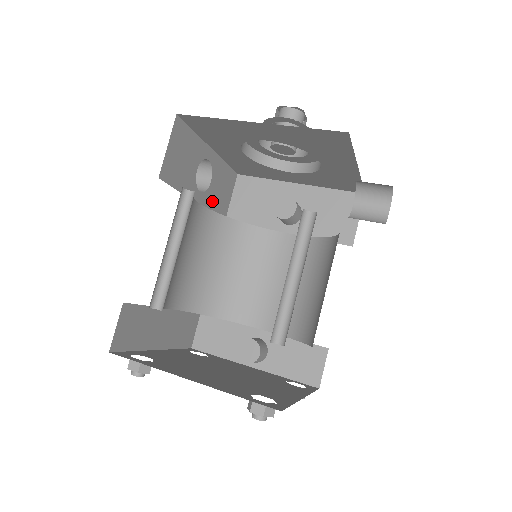
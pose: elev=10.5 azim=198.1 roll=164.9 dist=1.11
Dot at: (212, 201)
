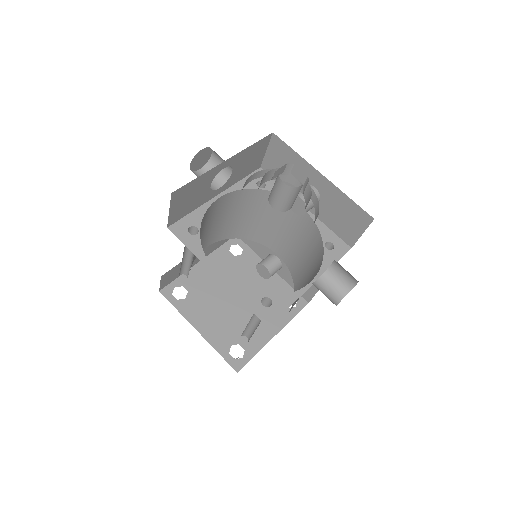
Dot at: (238, 176)
